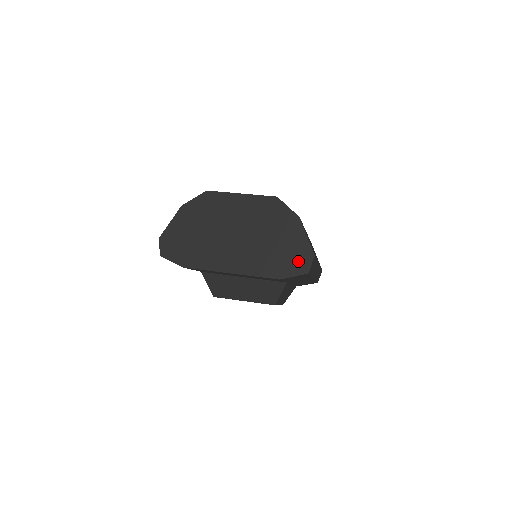
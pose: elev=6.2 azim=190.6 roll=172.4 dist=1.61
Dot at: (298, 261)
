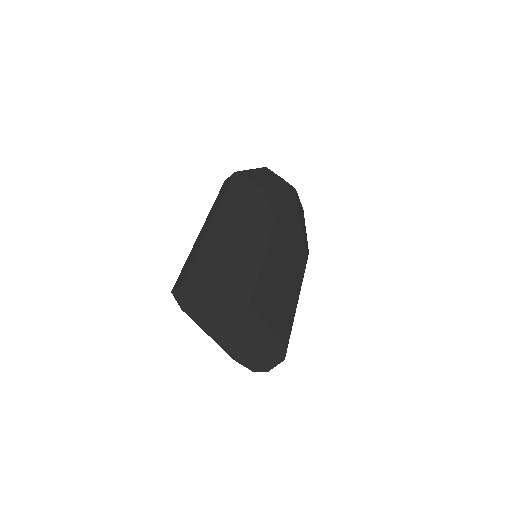
Dot at: (255, 366)
